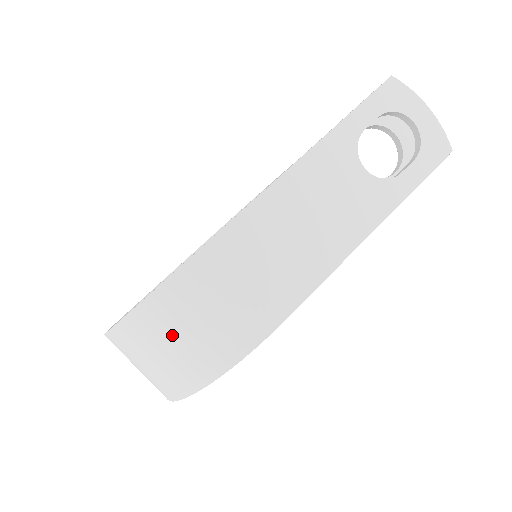
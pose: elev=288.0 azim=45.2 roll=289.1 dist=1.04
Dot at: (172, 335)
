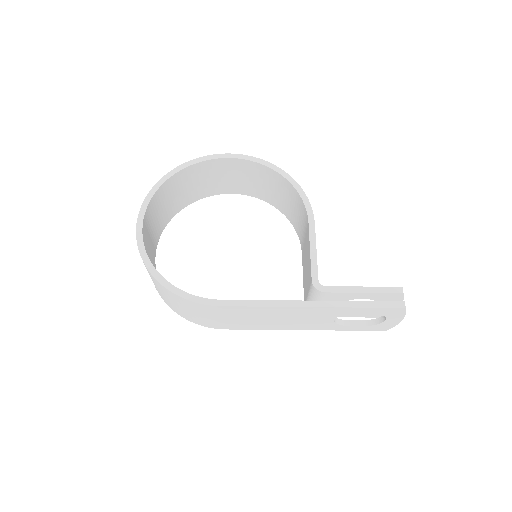
Dot at: (171, 299)
